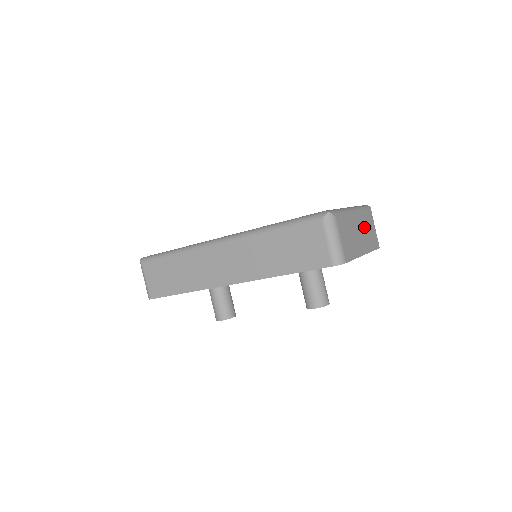
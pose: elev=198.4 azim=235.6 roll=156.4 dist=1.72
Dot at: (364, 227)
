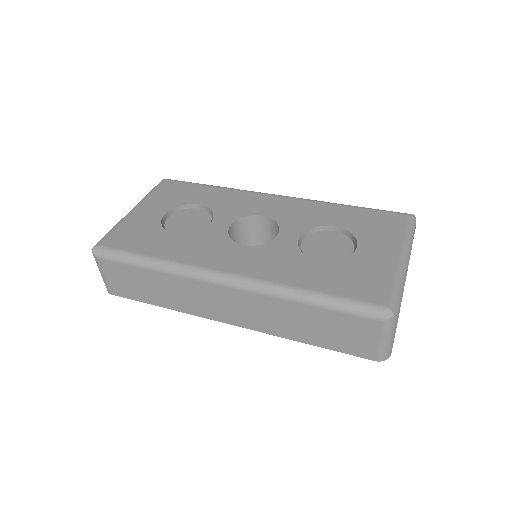
Dot at: occluded
